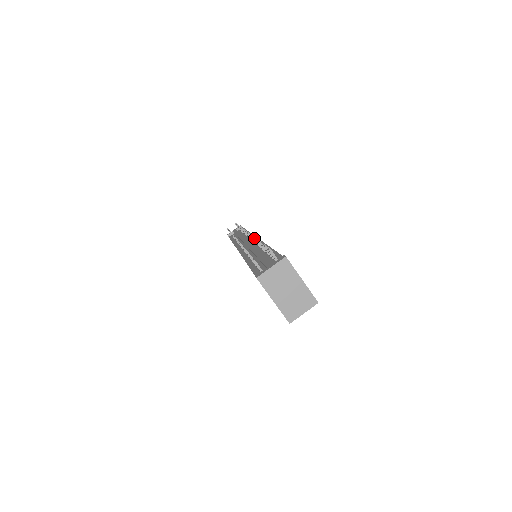
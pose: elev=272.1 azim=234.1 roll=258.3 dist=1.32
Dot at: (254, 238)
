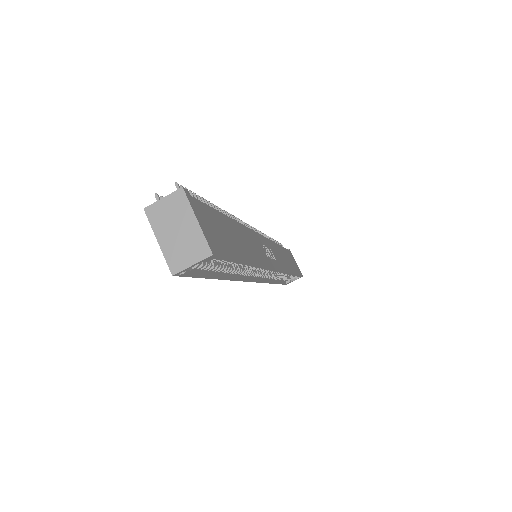
Dot at: (222, 210)
